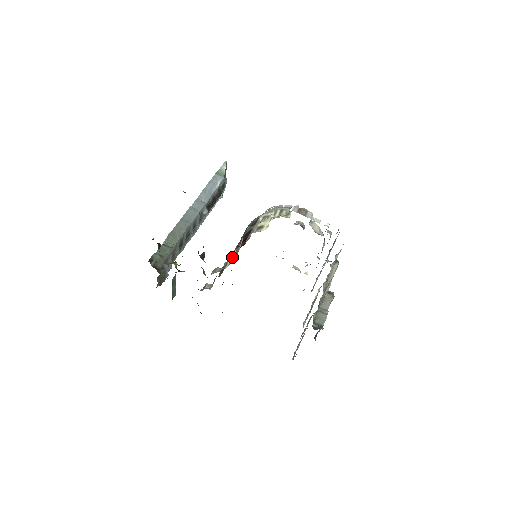
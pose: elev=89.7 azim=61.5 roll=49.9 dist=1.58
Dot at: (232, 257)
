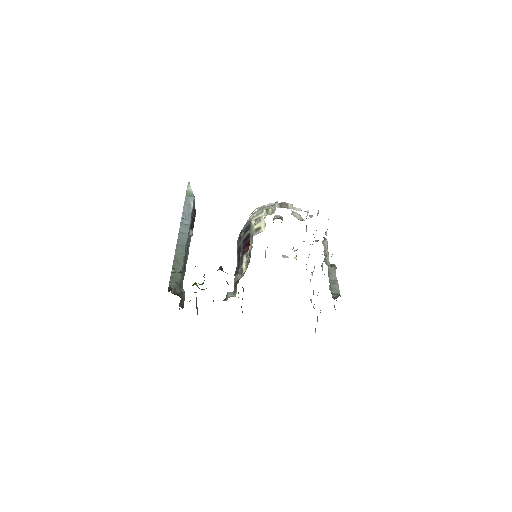
Dot at: (245, 262)
